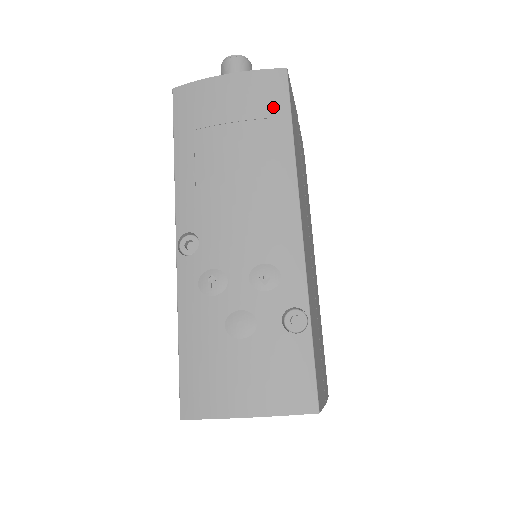
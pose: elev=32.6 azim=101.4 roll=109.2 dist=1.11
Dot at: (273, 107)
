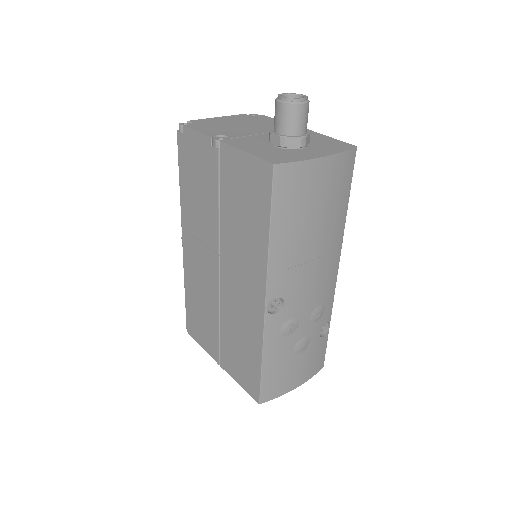
Dot at: (344, 187)
